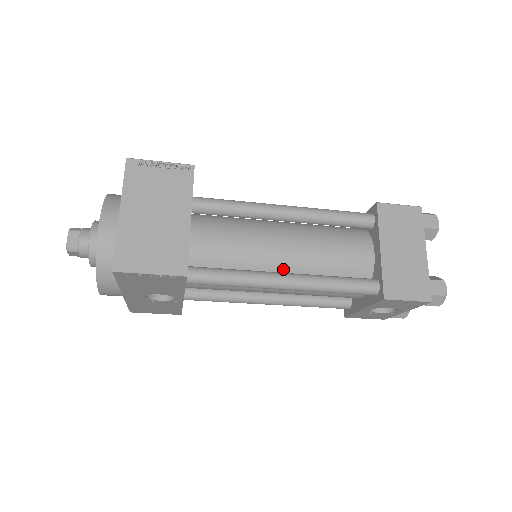
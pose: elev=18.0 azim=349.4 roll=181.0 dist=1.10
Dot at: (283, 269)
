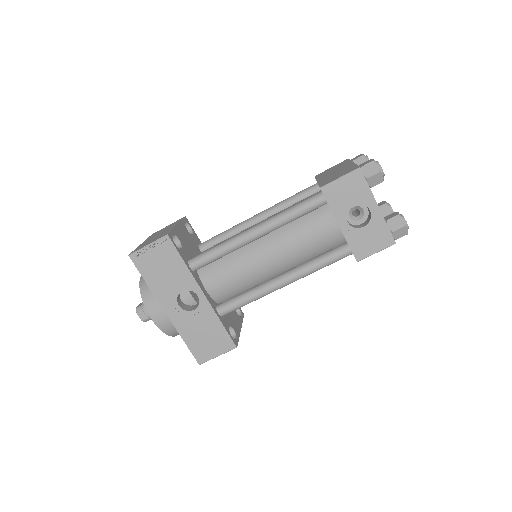
Dot at: occluded
